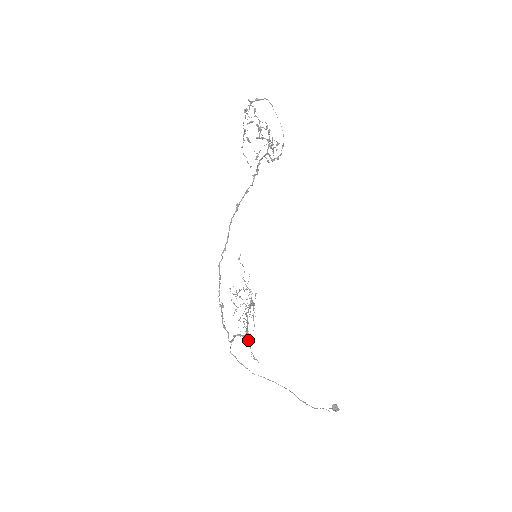
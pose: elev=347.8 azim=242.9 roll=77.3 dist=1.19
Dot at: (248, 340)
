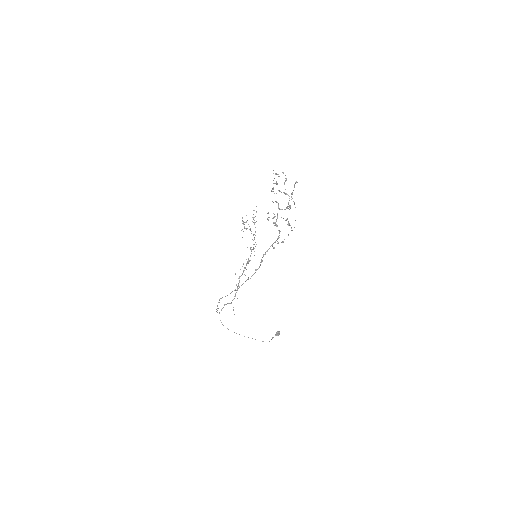
Dot at: occluded
